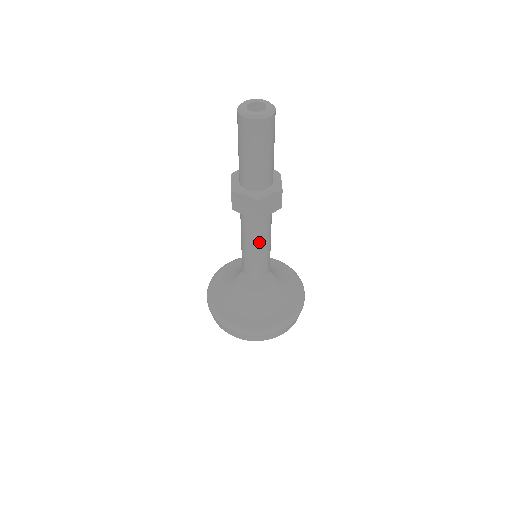
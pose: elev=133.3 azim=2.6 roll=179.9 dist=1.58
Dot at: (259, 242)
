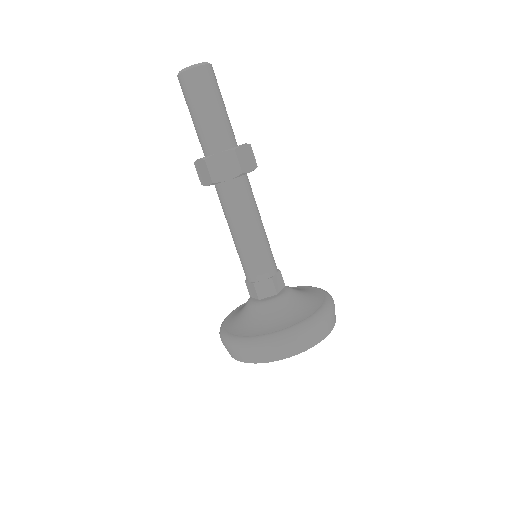
Dot at: (238, 225)
